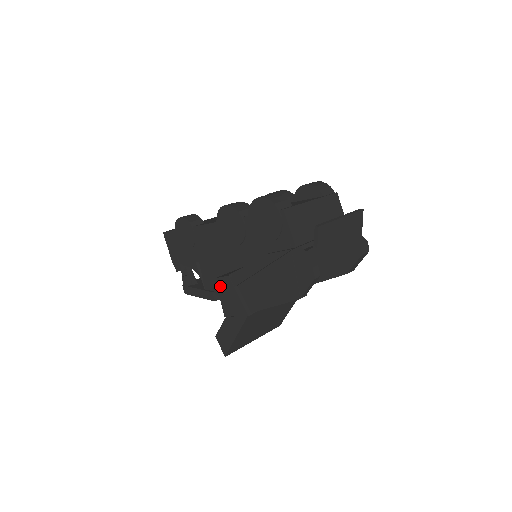
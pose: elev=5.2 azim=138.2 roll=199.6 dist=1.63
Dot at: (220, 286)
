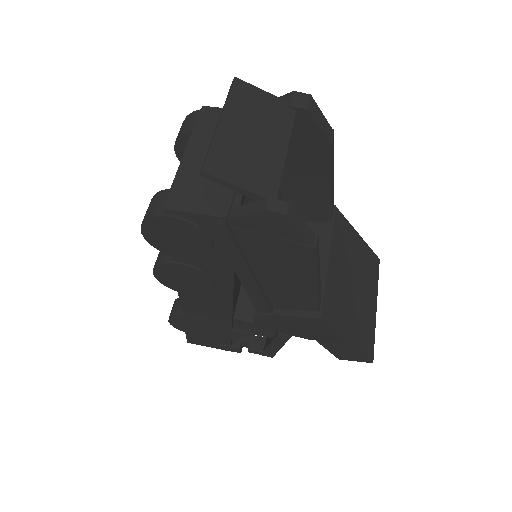
Dot at: (267, 327)
